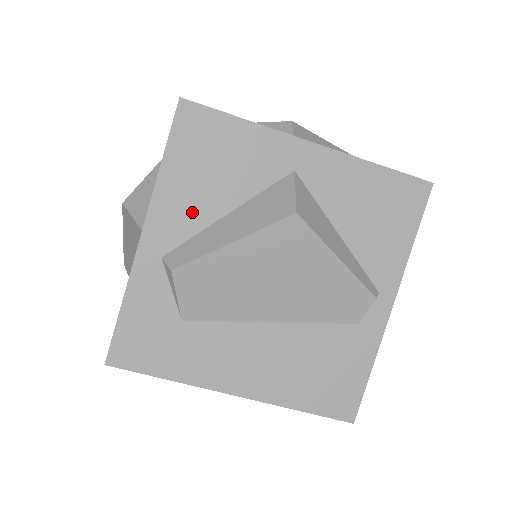
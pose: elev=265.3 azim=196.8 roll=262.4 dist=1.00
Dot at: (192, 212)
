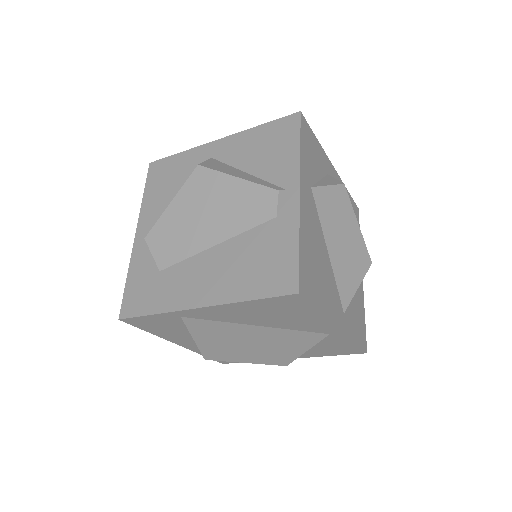
Dot at: (160, 209)
